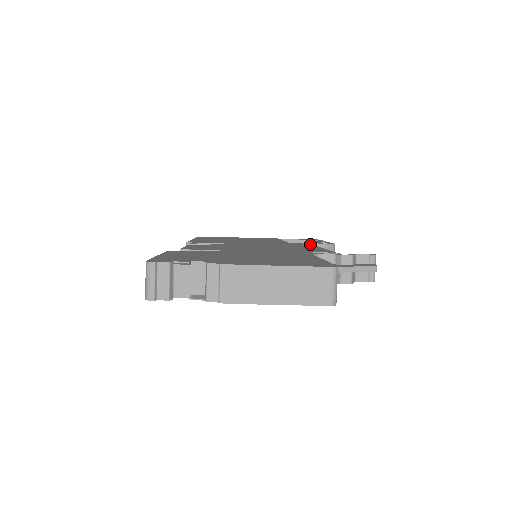
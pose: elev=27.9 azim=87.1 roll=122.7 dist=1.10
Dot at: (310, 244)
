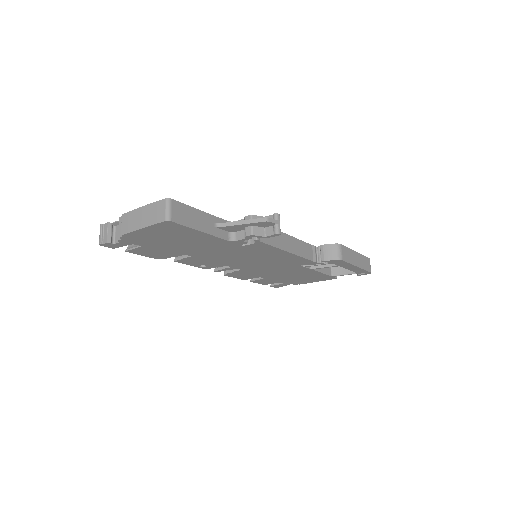
Dot at: (308, 244)
